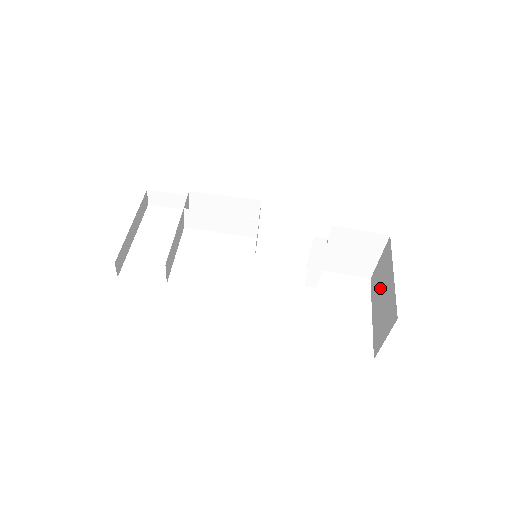
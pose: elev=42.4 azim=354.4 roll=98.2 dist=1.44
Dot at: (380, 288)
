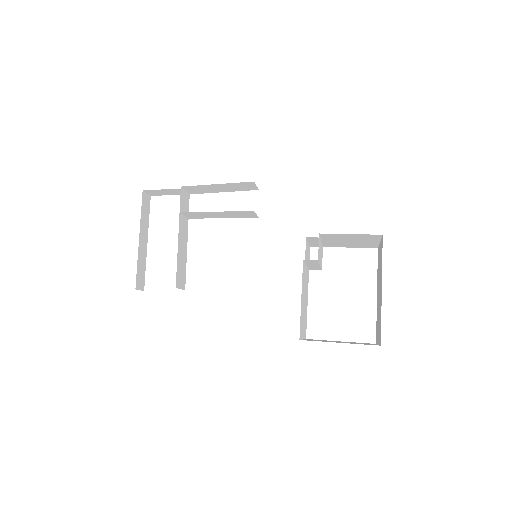
Dot at: (379, 280)
